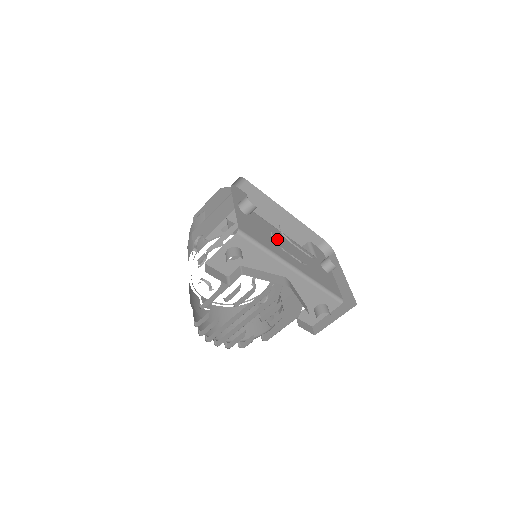
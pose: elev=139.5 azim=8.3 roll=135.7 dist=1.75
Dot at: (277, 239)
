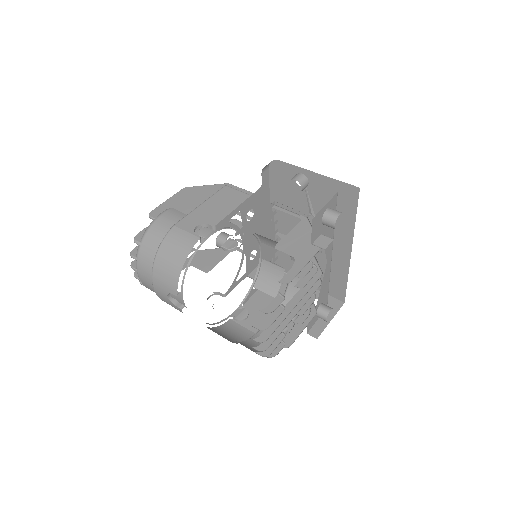
Dot at: occluded
